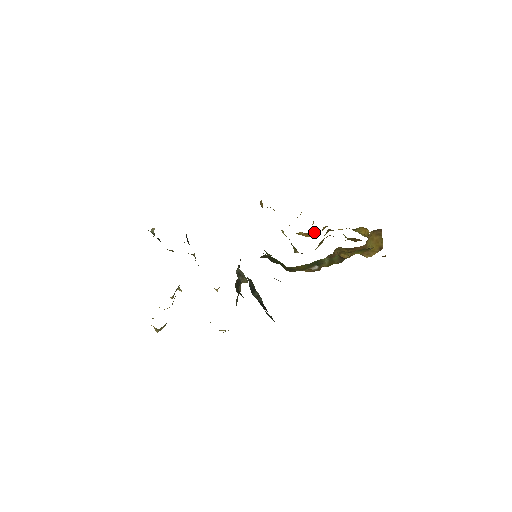
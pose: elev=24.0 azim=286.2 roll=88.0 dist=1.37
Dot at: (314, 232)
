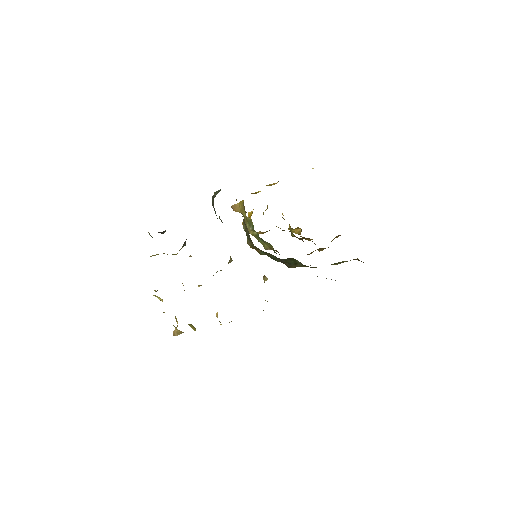
Dot at: (267, 231)
